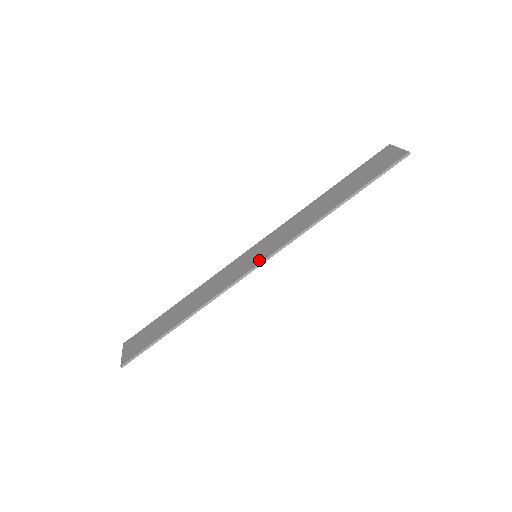
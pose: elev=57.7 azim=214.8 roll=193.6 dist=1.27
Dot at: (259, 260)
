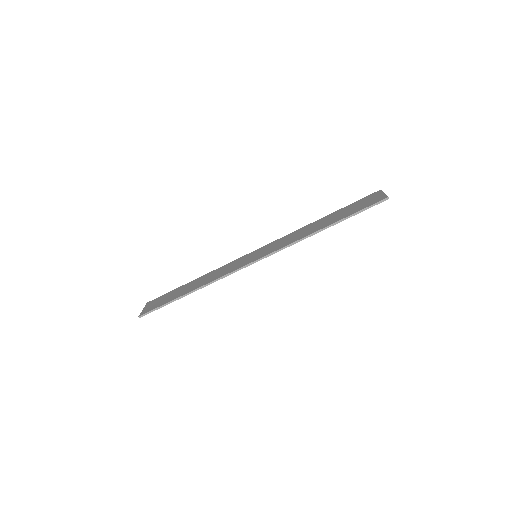
Dot at: (256, 259)
